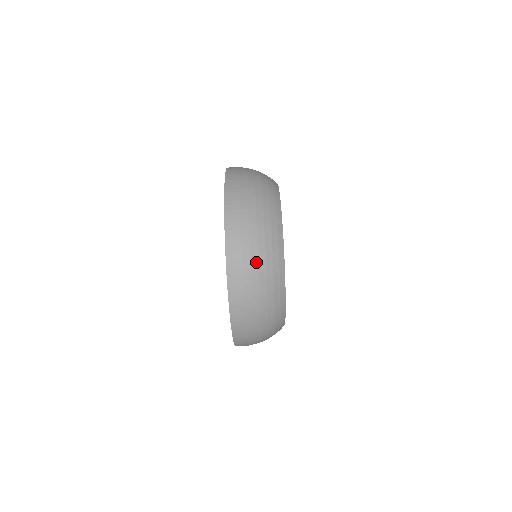
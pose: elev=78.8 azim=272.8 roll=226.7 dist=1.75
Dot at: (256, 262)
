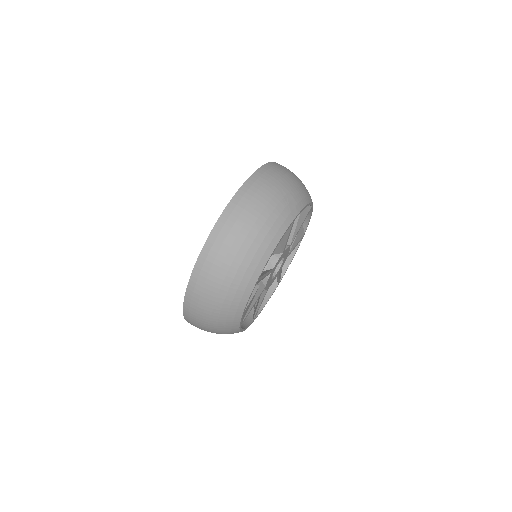
Dot at: (253, 221)
